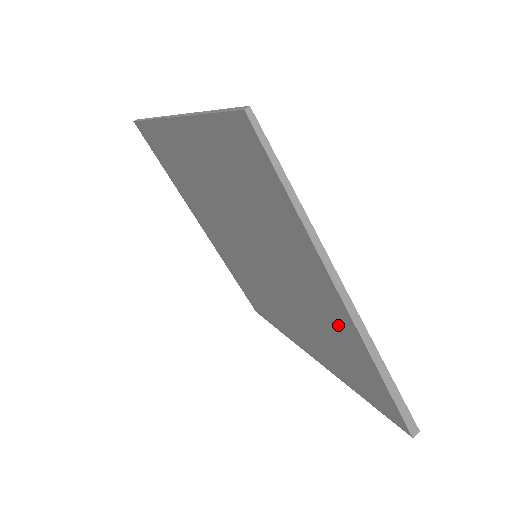
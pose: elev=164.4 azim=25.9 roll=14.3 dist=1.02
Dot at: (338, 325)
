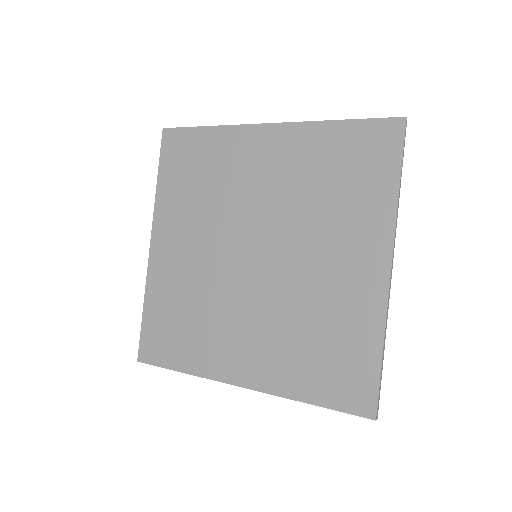
Dot at: (358, 295)
